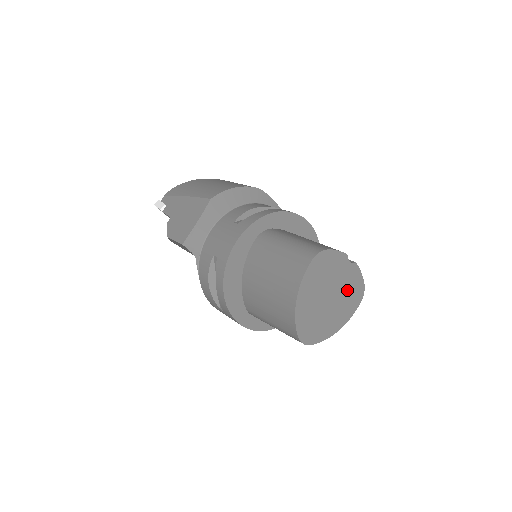
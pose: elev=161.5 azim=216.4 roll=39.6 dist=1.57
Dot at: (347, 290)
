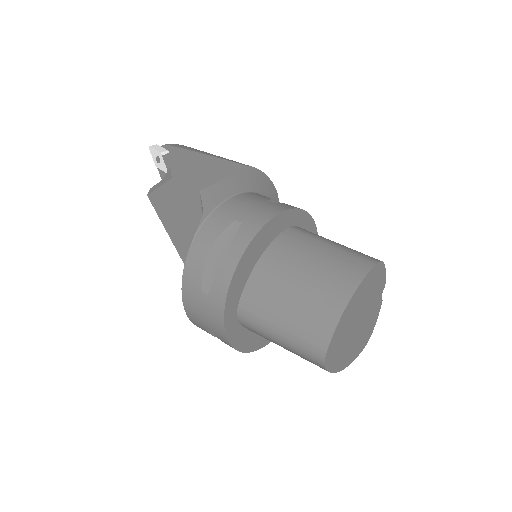
Dot at: (366, 326)
